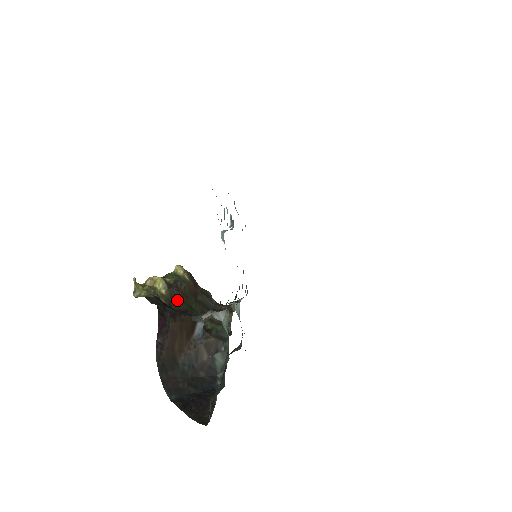
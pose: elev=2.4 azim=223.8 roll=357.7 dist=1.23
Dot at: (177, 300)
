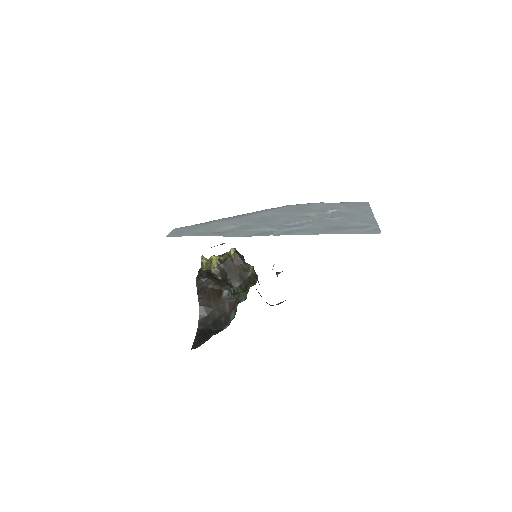
Dot at: (224, 272)
